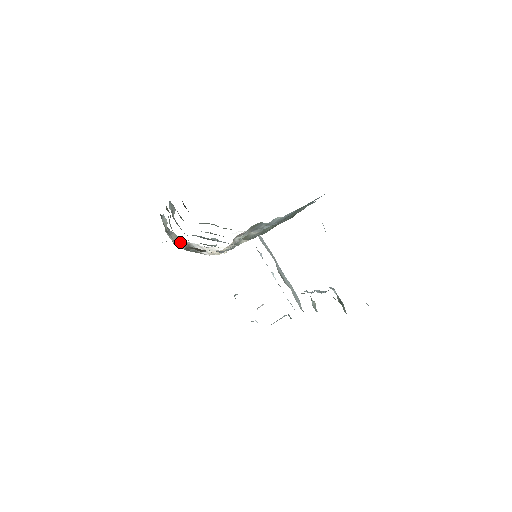
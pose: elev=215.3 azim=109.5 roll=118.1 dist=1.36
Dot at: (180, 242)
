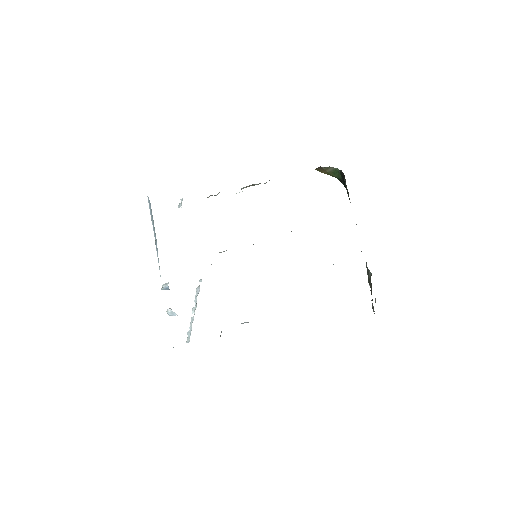
Dot at: occluded
